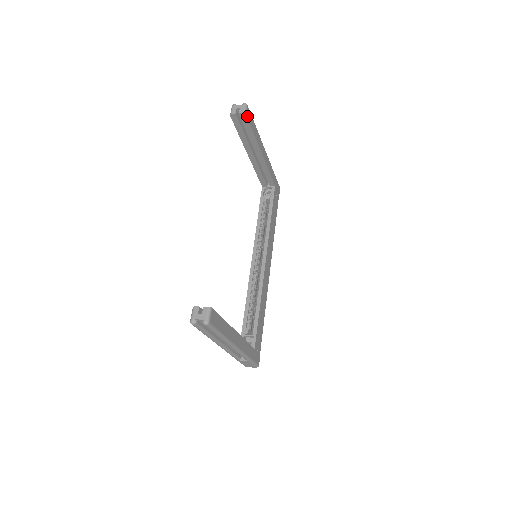
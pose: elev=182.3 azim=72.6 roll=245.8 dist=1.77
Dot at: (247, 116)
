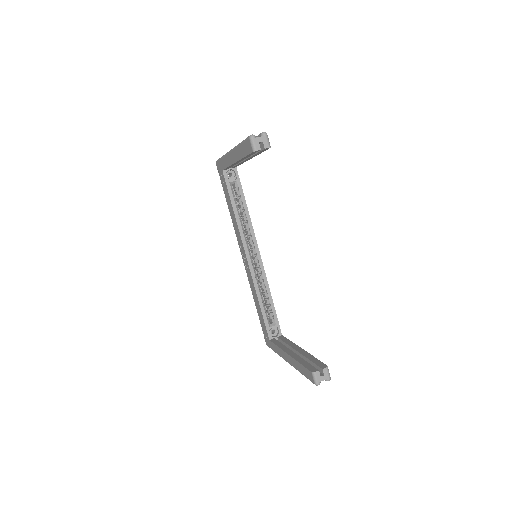
Dot at: occluded
